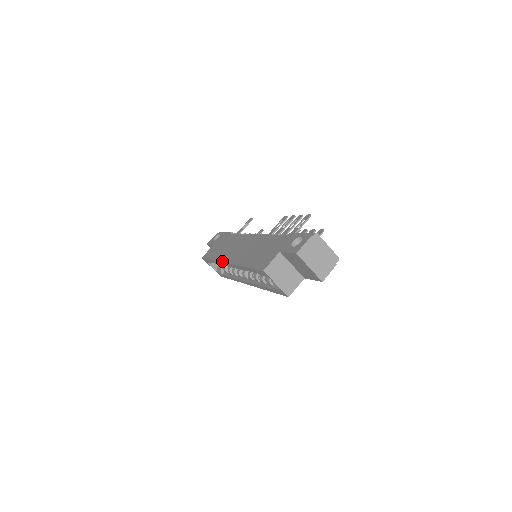
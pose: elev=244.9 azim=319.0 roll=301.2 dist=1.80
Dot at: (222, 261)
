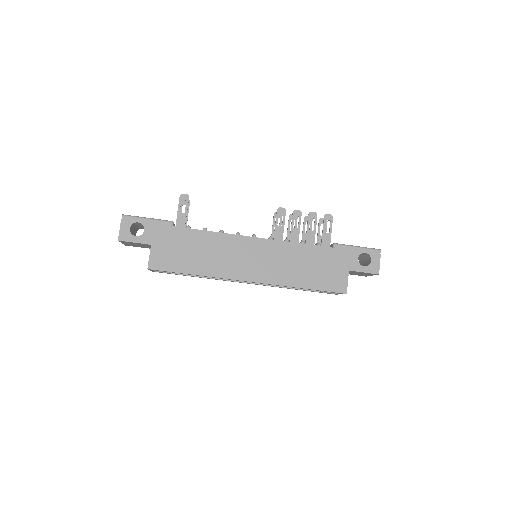
Dot at: (233, 279)
